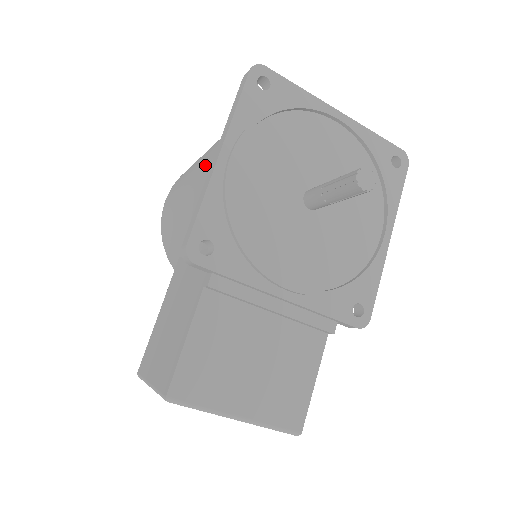
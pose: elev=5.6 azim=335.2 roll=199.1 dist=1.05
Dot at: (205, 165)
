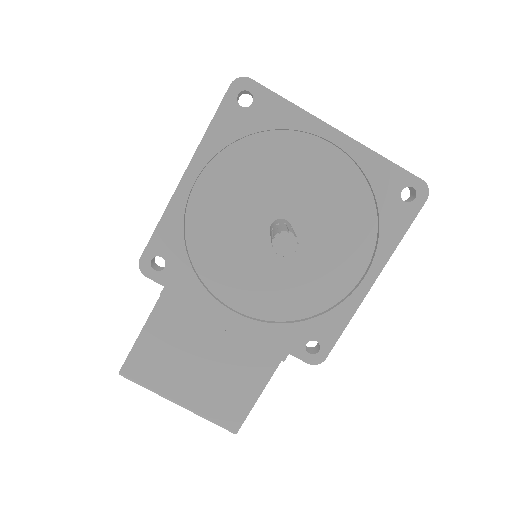
Dot at: occluded
